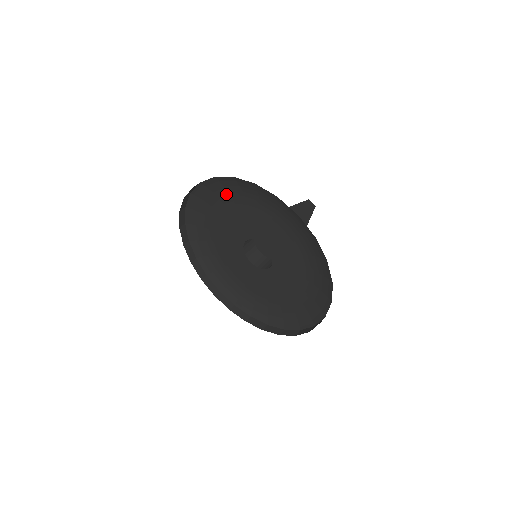
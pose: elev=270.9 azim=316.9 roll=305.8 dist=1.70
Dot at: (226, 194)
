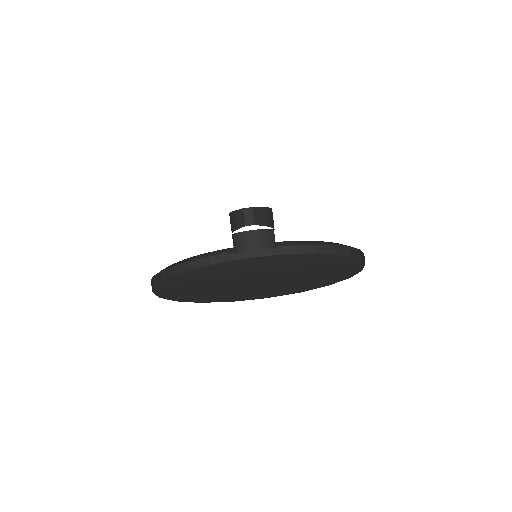
Dot at: occluded
